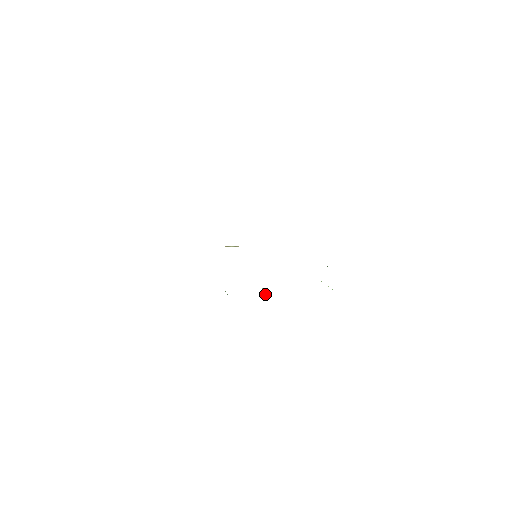
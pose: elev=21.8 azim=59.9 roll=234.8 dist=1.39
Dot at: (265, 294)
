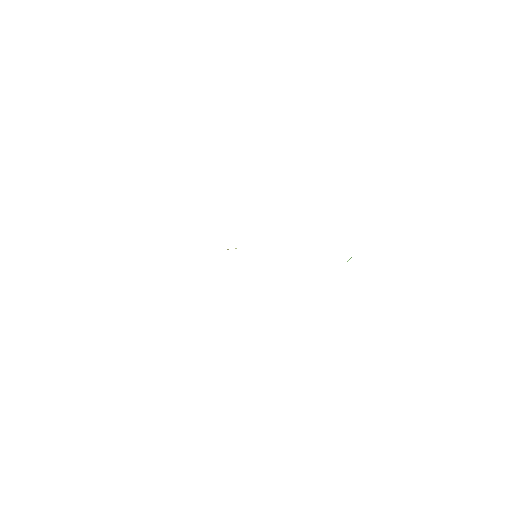
Dot at: occluded
